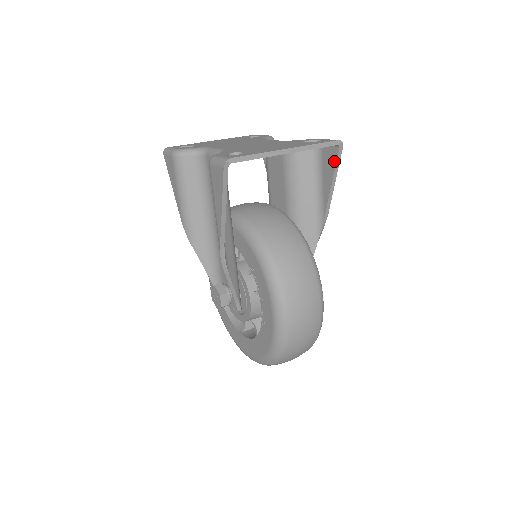
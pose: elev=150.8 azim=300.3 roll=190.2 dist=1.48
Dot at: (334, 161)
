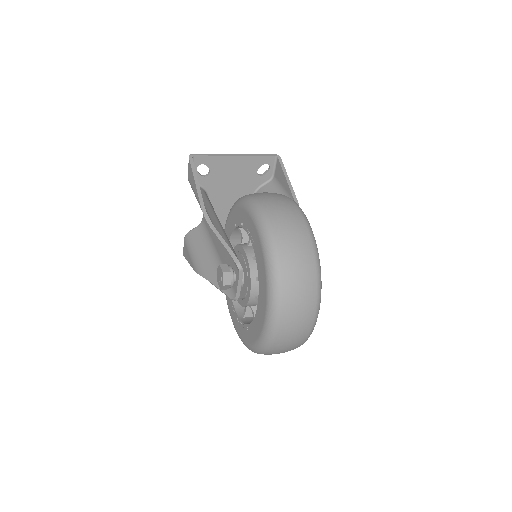
Dot at: (280, 167)
